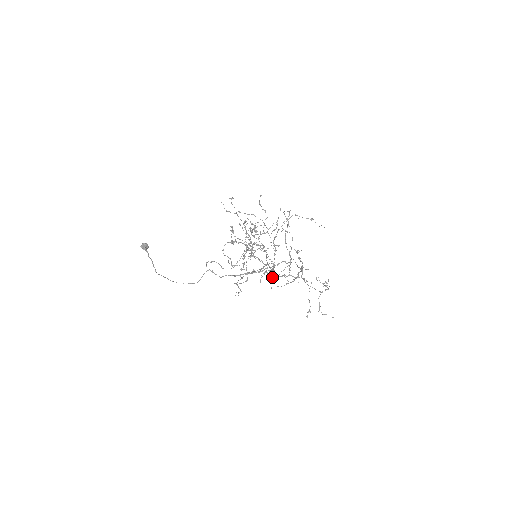
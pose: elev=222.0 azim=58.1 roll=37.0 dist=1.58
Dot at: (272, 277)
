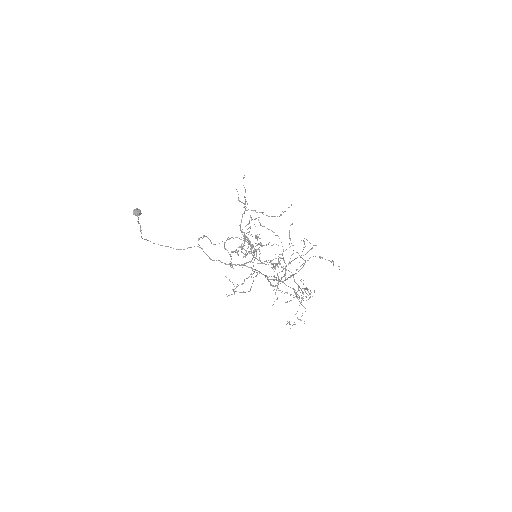
Dot at: occluded
